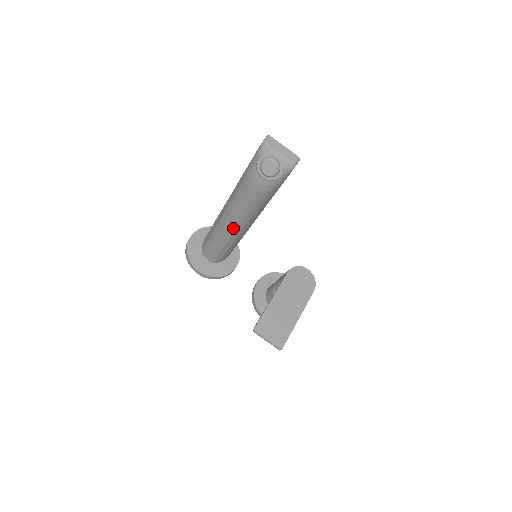
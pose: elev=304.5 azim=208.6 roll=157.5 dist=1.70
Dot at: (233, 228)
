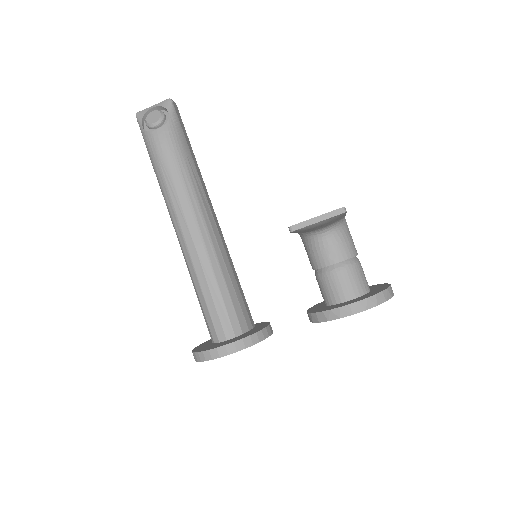
Dot at: (195, 231)
